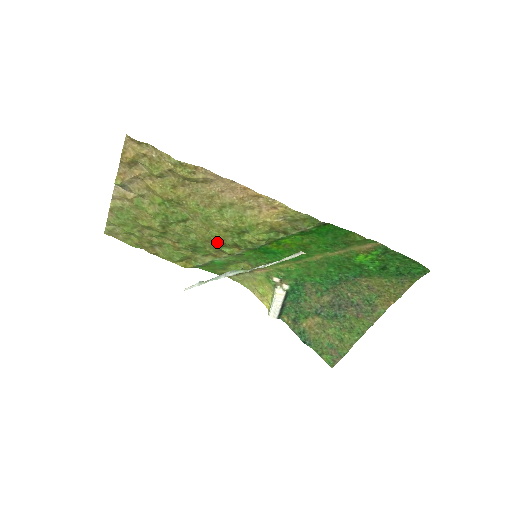
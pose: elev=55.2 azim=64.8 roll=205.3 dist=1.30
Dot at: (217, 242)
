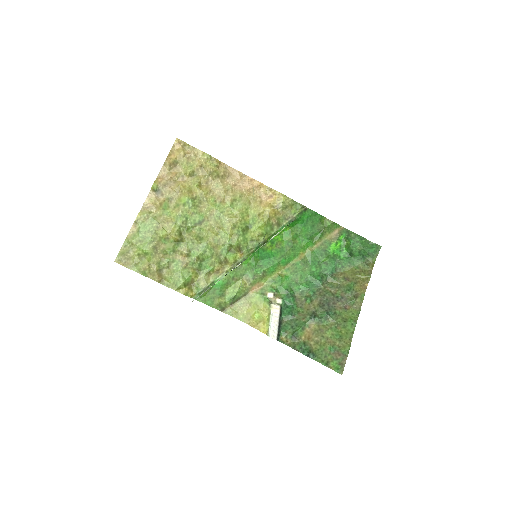
Dot at: (224, 245)
